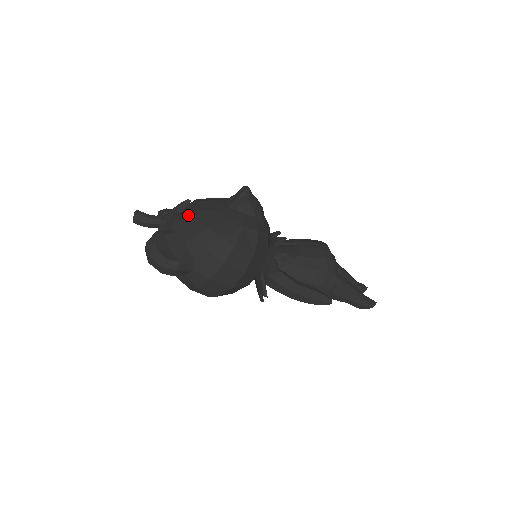
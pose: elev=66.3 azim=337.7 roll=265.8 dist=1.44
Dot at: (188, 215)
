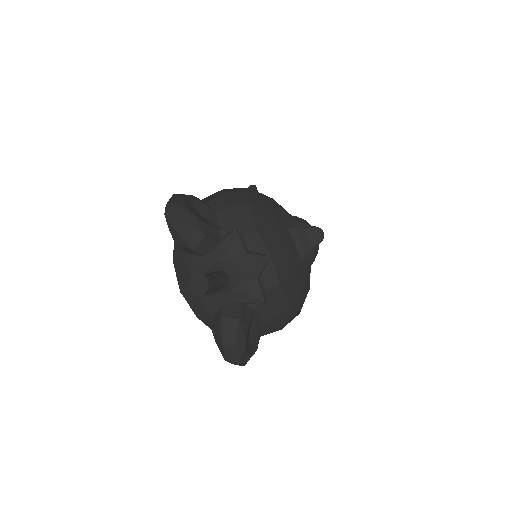
Dot at: (272, 287)
